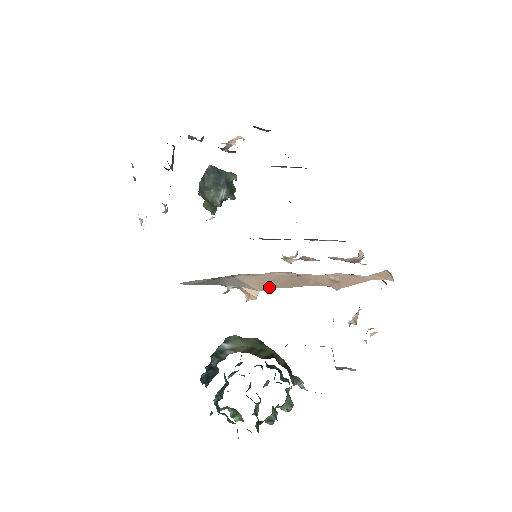
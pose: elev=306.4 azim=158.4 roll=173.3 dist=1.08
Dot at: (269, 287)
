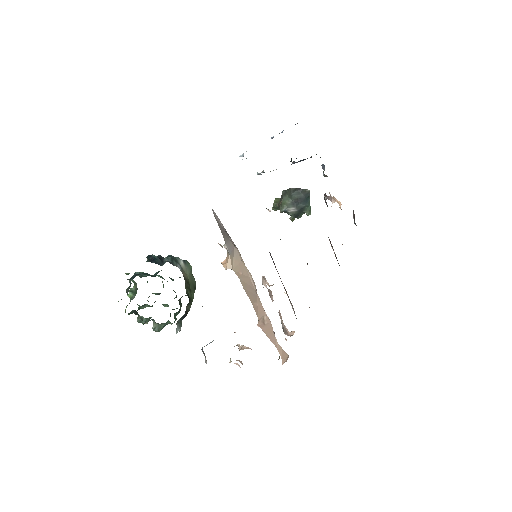
Dot at: (238, 275)
